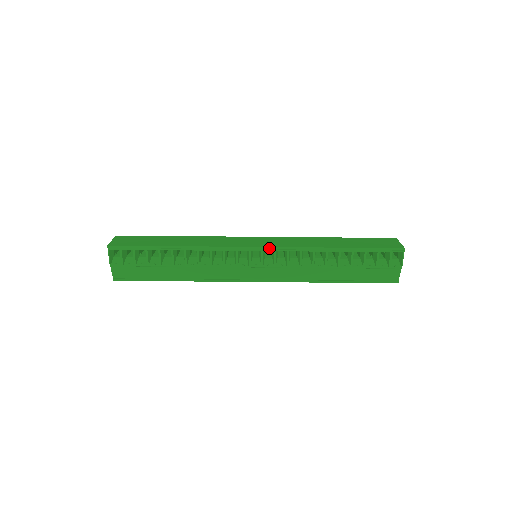
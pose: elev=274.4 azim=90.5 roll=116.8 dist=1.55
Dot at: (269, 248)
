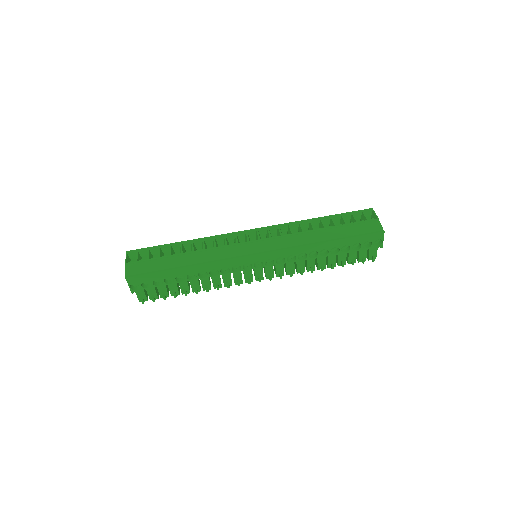
Dot at: (262, 228)
